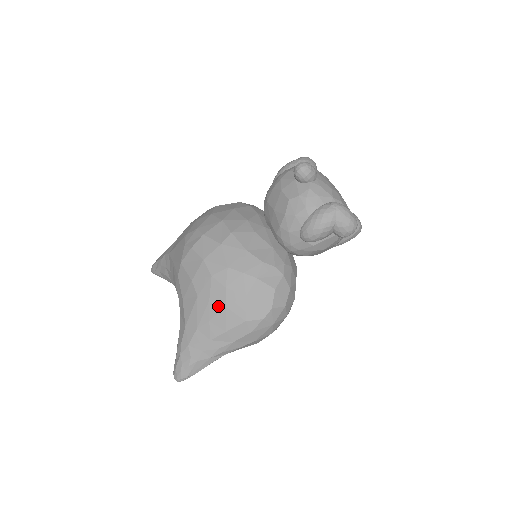
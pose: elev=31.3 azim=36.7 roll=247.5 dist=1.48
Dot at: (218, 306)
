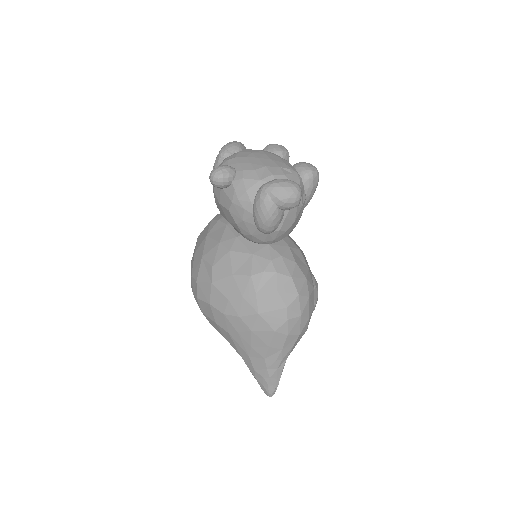
Dot at: (247, 333)
